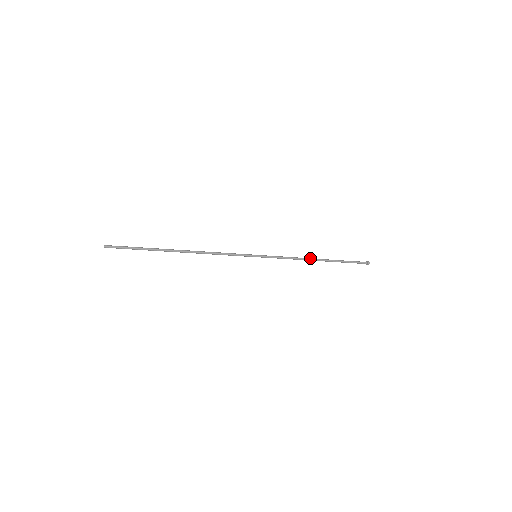
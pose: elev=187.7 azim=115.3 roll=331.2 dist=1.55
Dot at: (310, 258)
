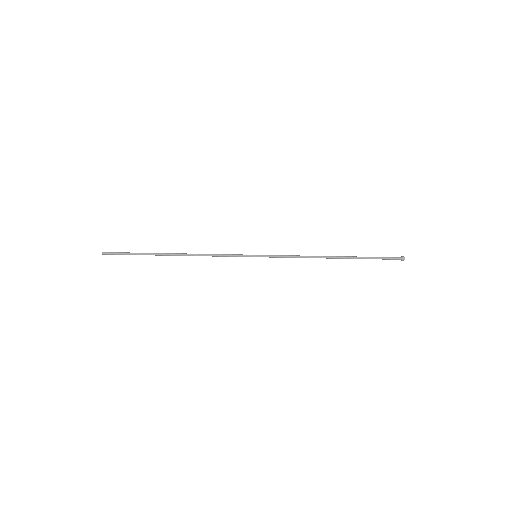
Dot at: (322, 256)
